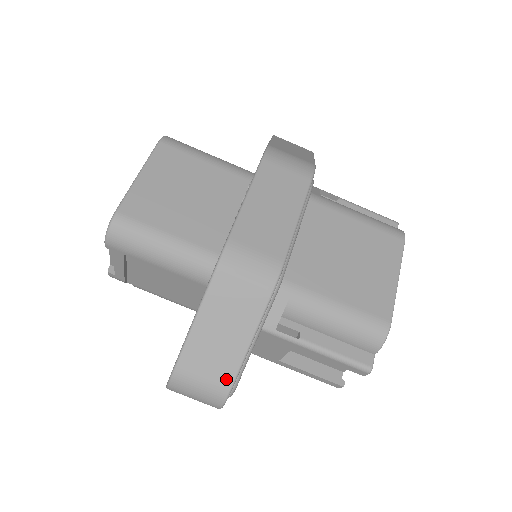
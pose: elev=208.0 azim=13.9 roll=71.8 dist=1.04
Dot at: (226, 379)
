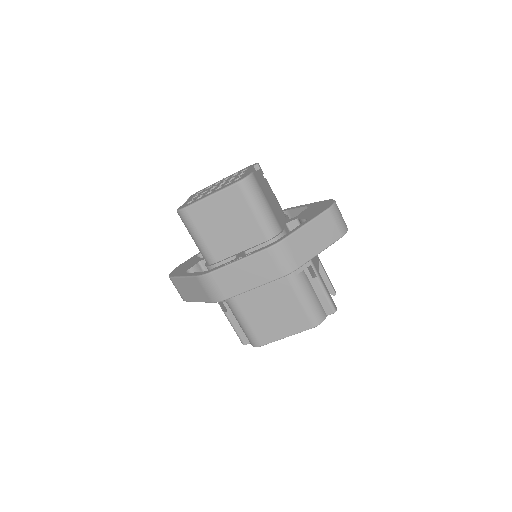
Dot at: (185, 298)
